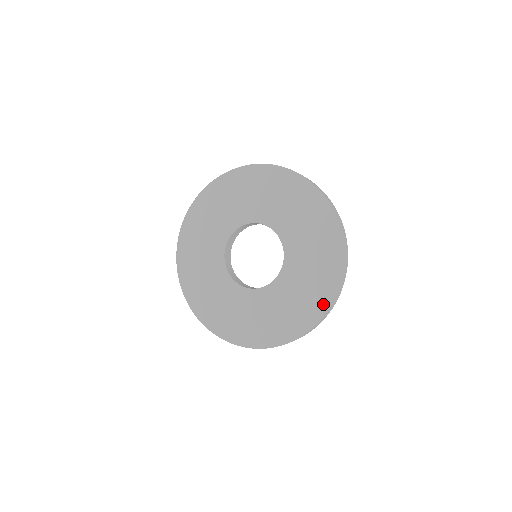
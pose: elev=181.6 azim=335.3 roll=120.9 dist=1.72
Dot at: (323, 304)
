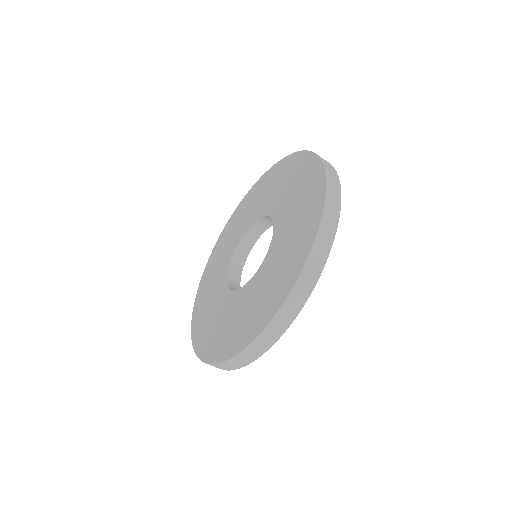
Dot at: (276, 304)
